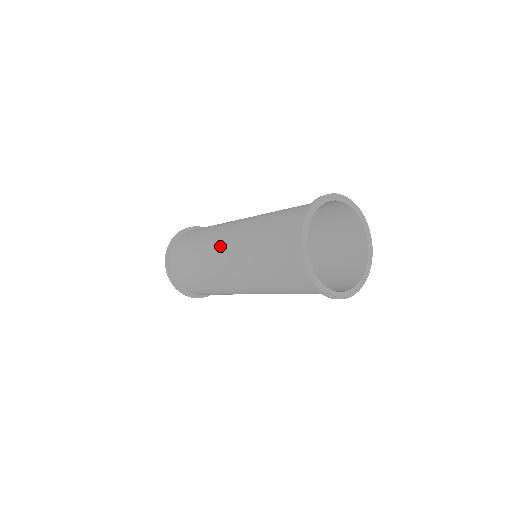
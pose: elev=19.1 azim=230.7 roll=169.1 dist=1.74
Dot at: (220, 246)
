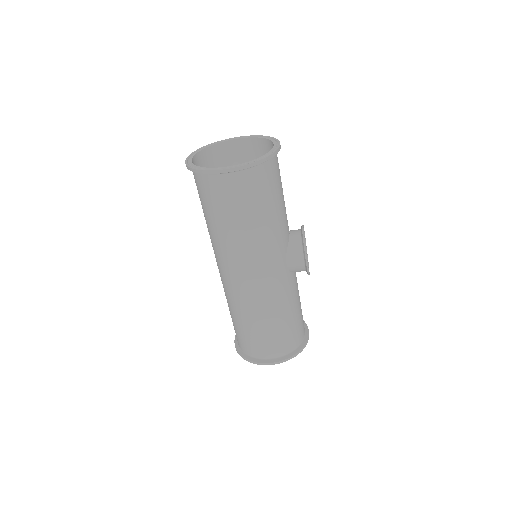
Dot at: occluded
